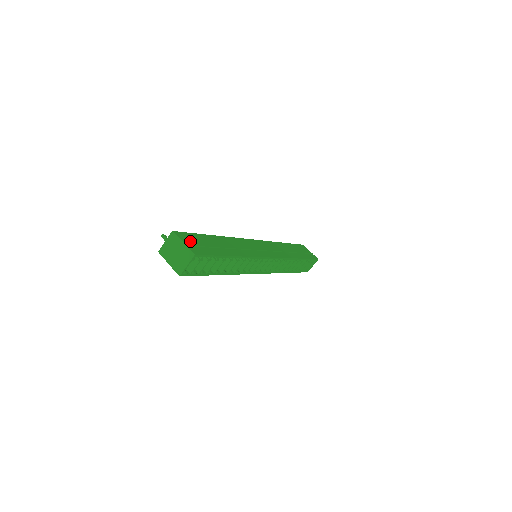
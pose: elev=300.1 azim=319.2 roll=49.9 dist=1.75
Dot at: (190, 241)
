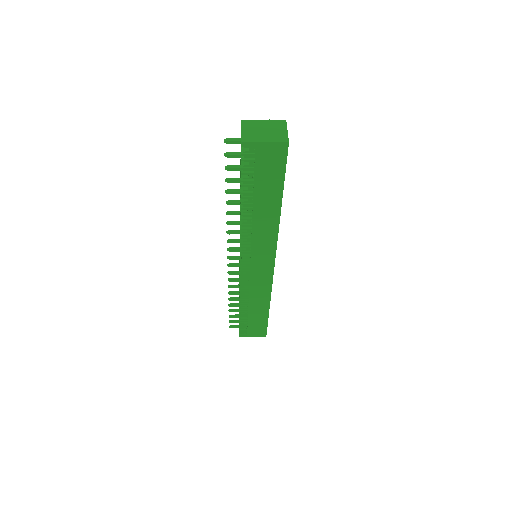
Dot at: occluded
